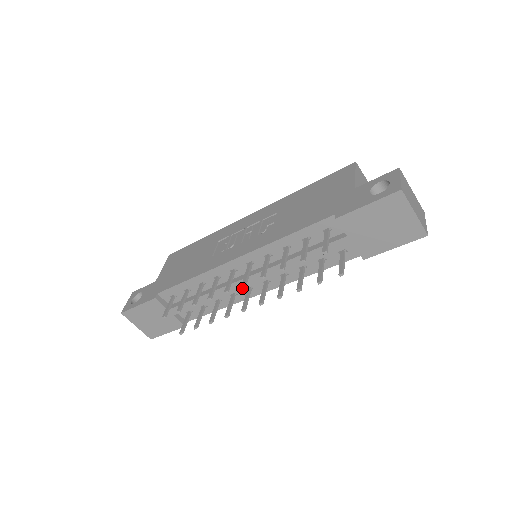
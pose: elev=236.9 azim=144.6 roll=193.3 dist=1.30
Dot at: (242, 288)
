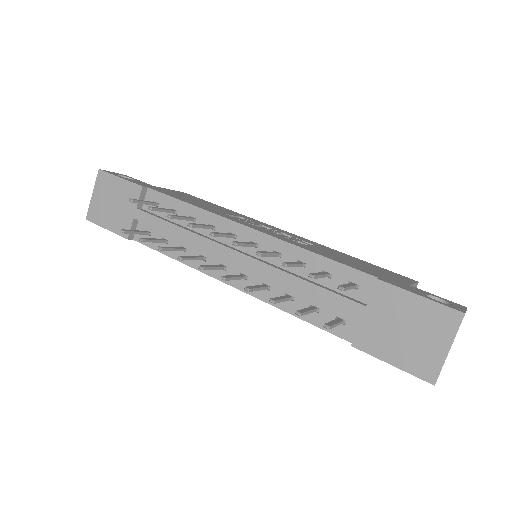
Dot at: (217, 259)
